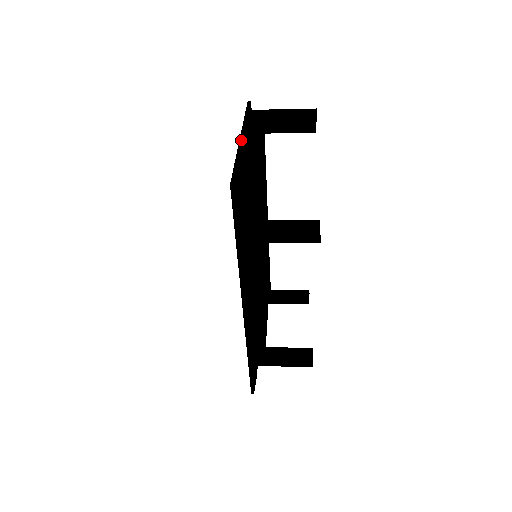
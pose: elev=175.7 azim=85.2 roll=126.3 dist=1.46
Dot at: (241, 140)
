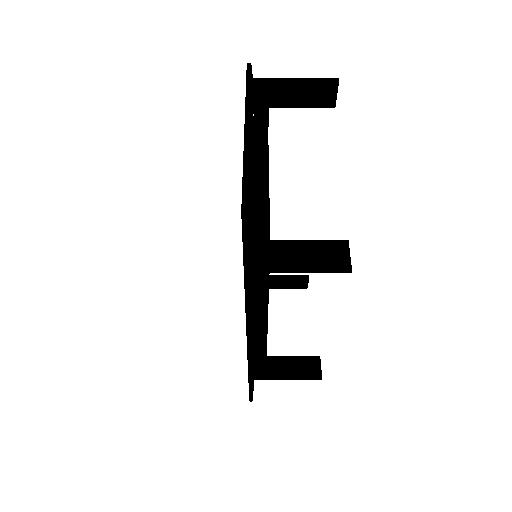
Dot at: (246, 131)
